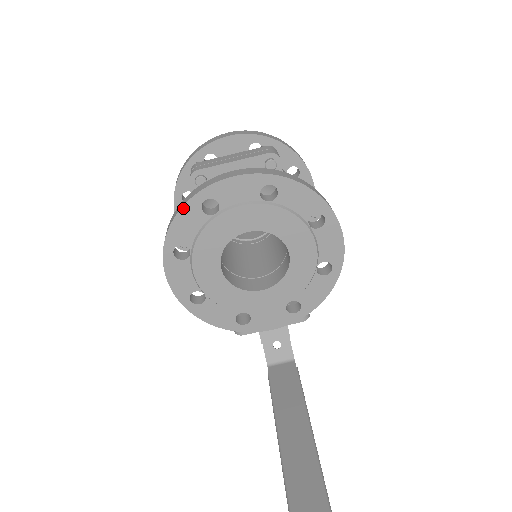
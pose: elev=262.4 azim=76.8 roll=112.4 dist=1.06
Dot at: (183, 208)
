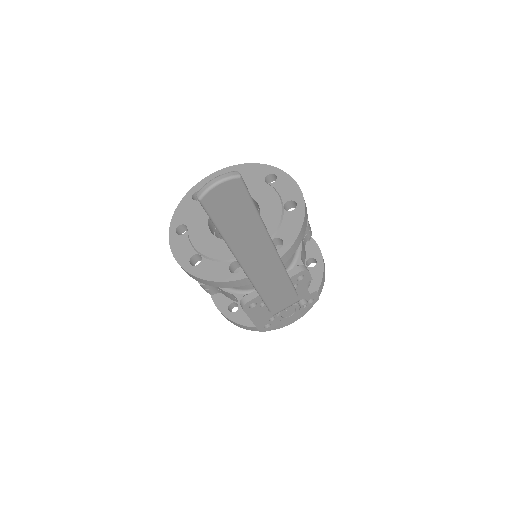
Dot at: (181, 202)
